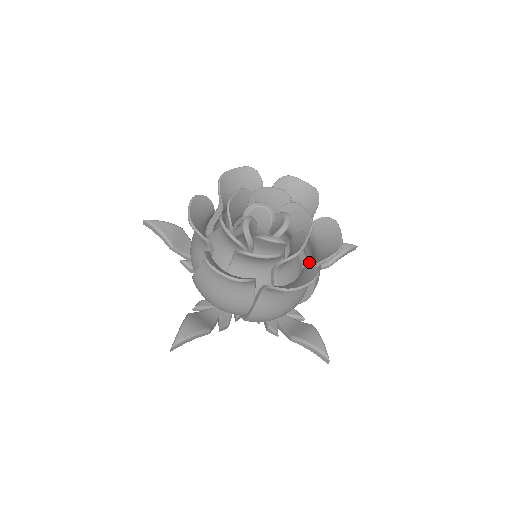
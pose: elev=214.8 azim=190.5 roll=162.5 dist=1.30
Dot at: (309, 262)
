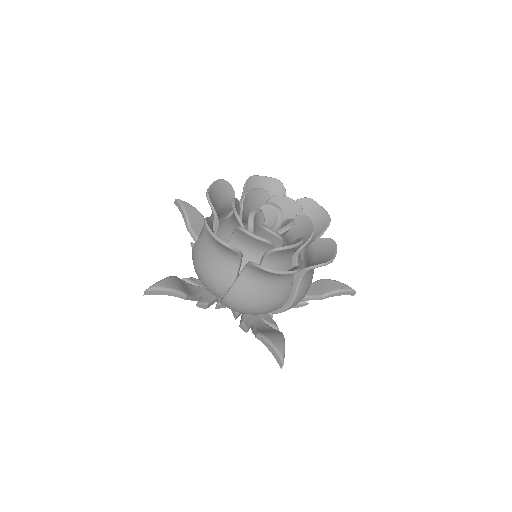
Dot at: occluded
